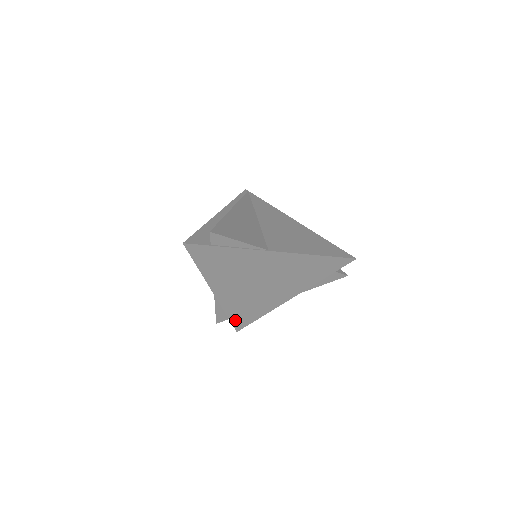
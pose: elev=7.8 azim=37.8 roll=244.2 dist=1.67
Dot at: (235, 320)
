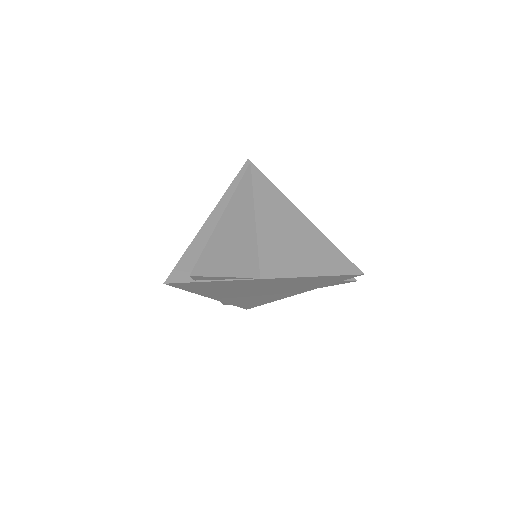
Dot at: (242, 306)
